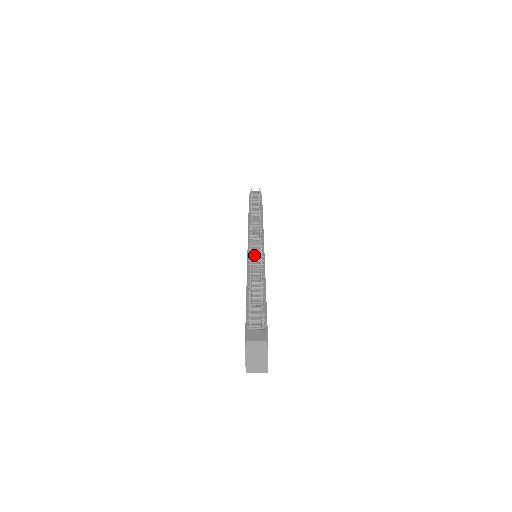
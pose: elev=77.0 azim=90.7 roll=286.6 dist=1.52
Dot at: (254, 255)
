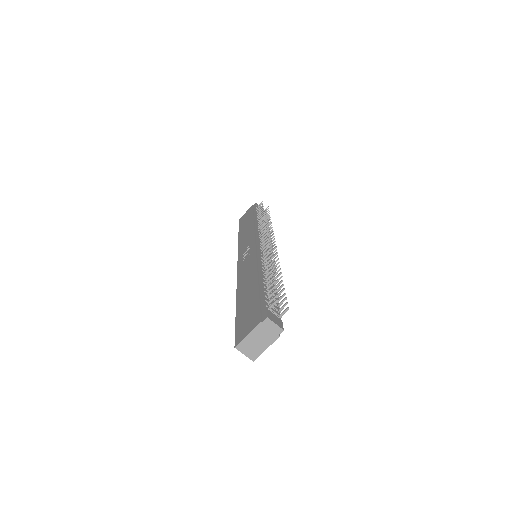
Dot at: occluded
